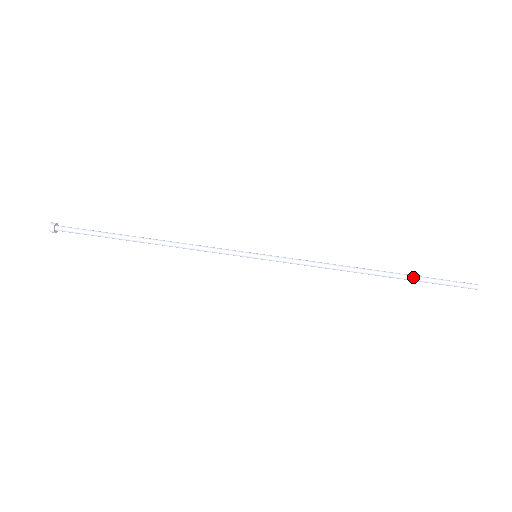
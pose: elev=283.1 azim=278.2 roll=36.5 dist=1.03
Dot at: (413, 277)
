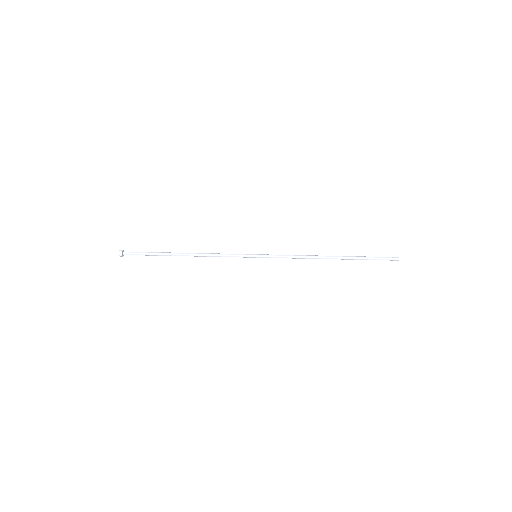
Dot at: (357, 257)
